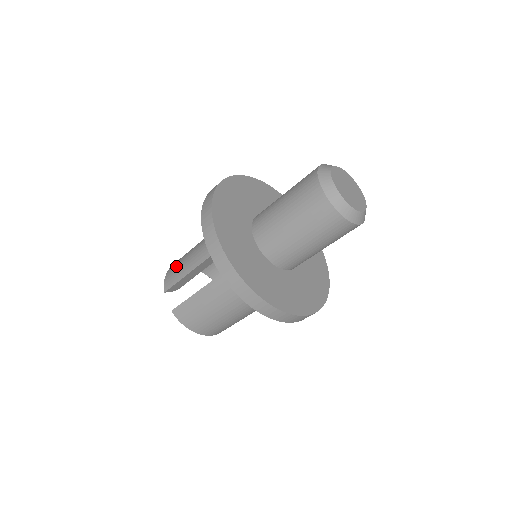
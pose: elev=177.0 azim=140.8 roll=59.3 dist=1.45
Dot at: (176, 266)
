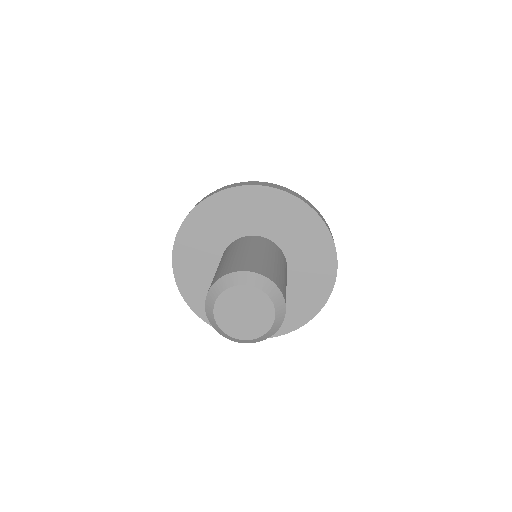
Dot at: occluded
